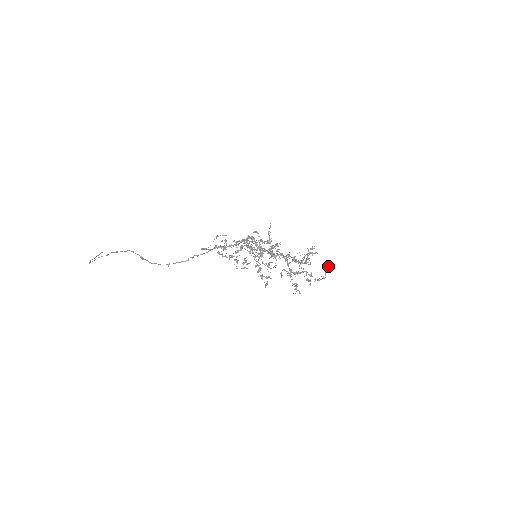
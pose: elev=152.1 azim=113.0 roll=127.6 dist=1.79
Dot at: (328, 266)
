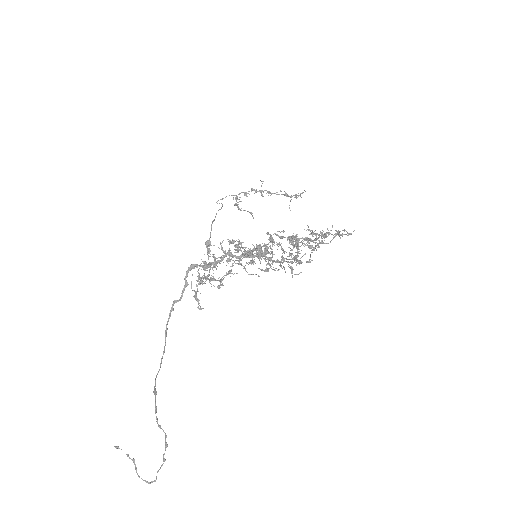
Dot at: occluded
